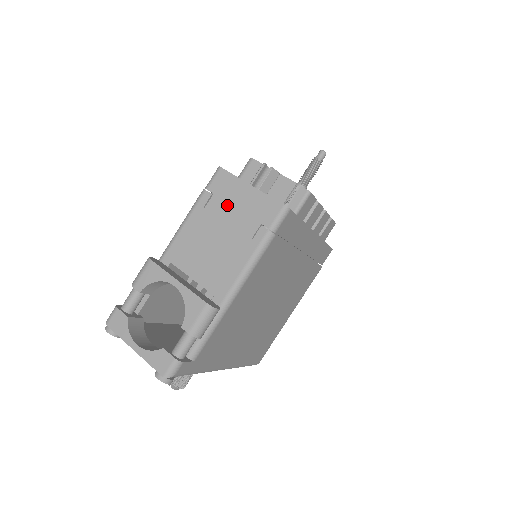
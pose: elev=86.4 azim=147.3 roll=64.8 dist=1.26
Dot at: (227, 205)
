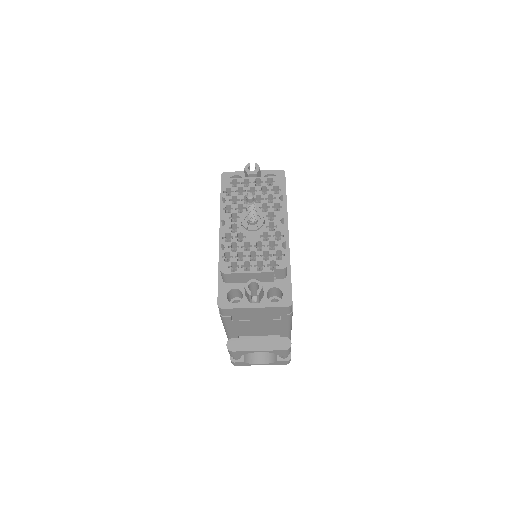
Dot at: (247, 317)
